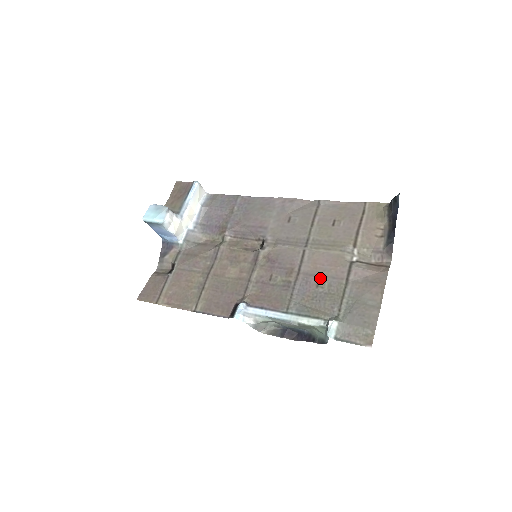
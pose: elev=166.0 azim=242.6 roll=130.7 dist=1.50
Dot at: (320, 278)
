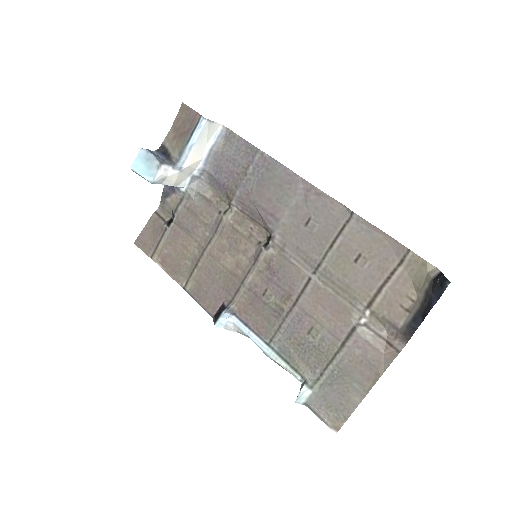
Dot at: (315, 324)
